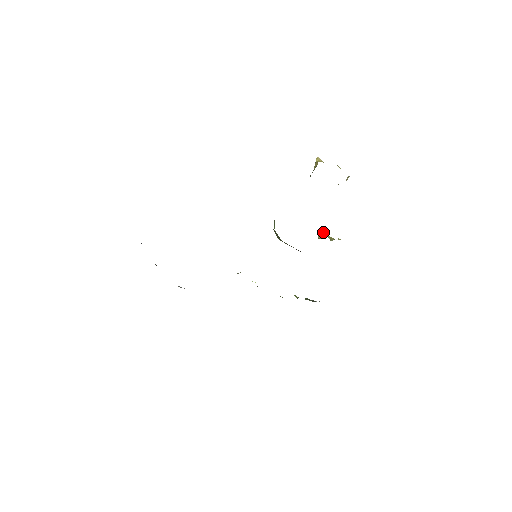
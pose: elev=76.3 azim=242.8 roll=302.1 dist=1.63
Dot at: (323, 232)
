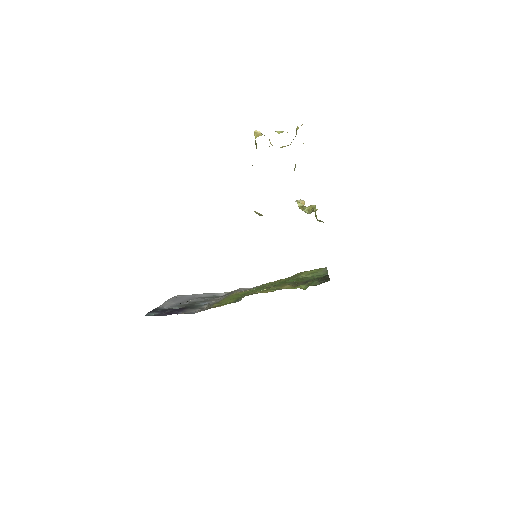
Dot at: (300, 206)
